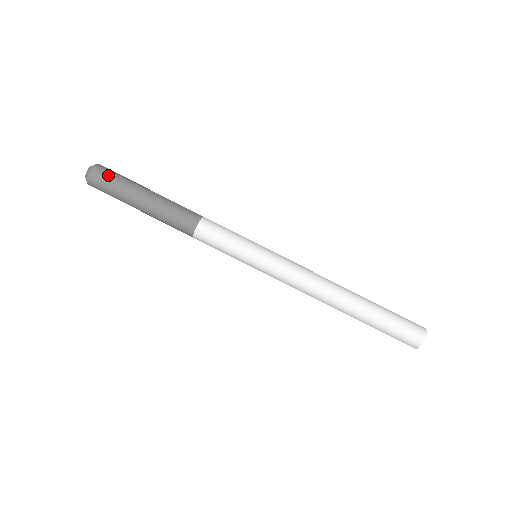
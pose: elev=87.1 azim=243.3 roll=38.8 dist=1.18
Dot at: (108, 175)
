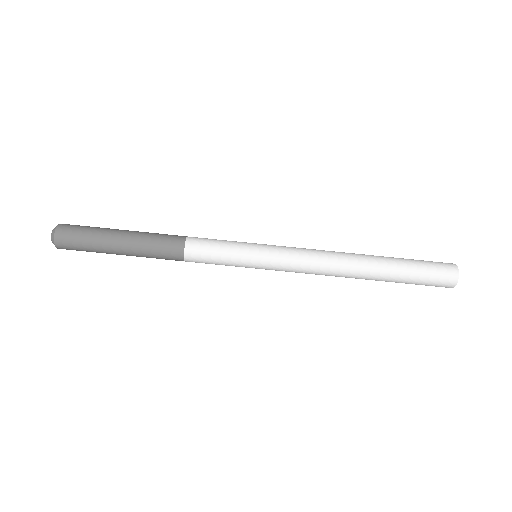
Dot at: (75, 229)
